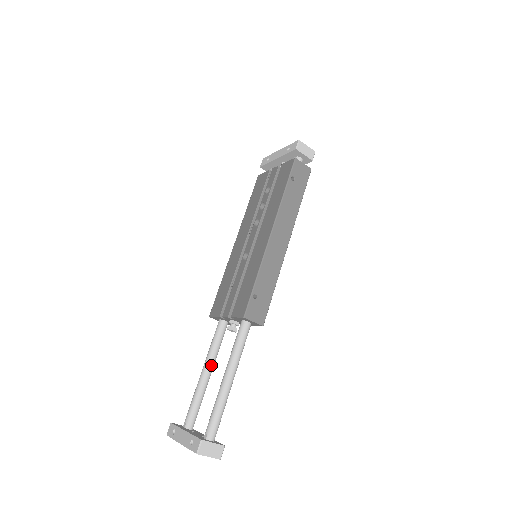
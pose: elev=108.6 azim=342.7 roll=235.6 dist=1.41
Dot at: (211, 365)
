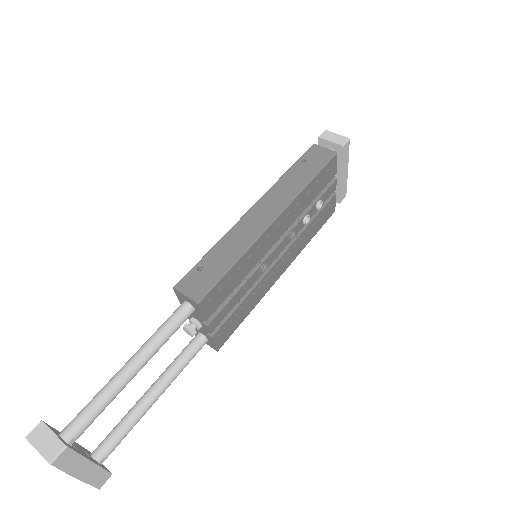
Dot at: (159, 382)
